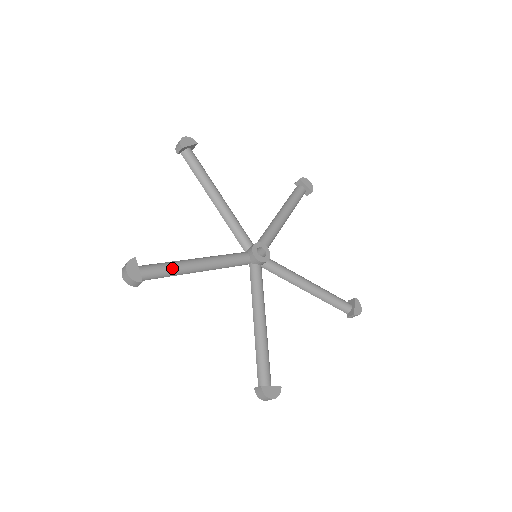
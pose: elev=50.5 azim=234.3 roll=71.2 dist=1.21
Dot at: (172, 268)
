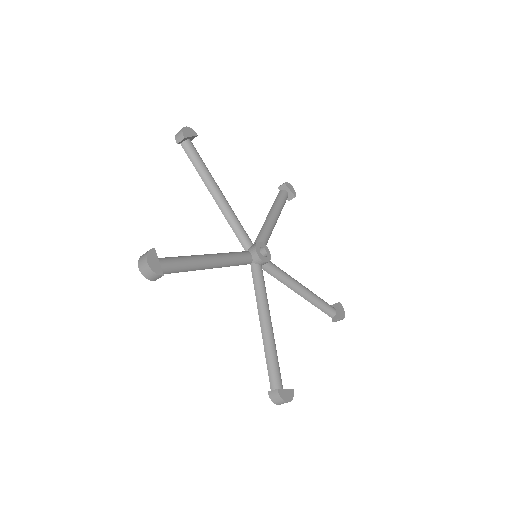
Dot at: (187, 263)
